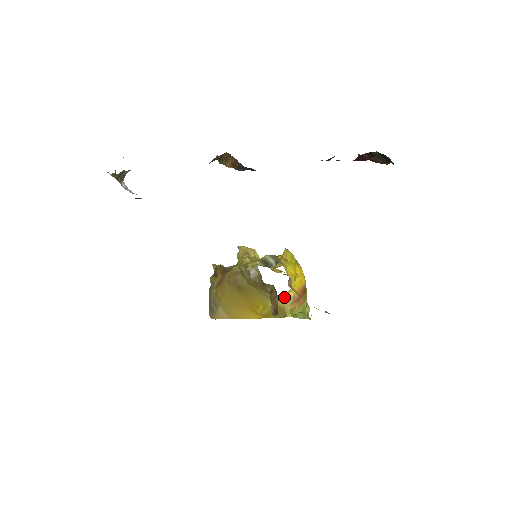
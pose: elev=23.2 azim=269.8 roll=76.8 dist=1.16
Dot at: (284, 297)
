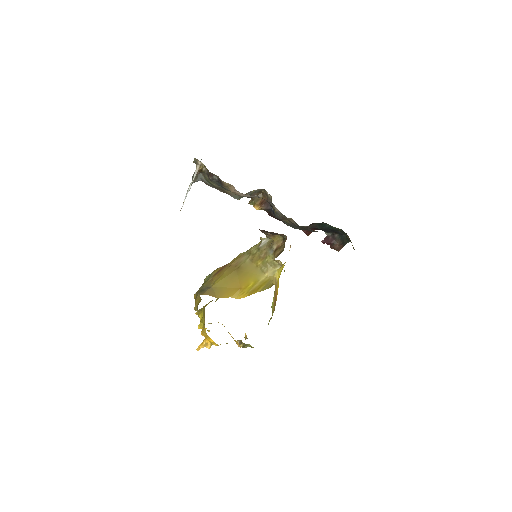
Dot at: (275, 272)
